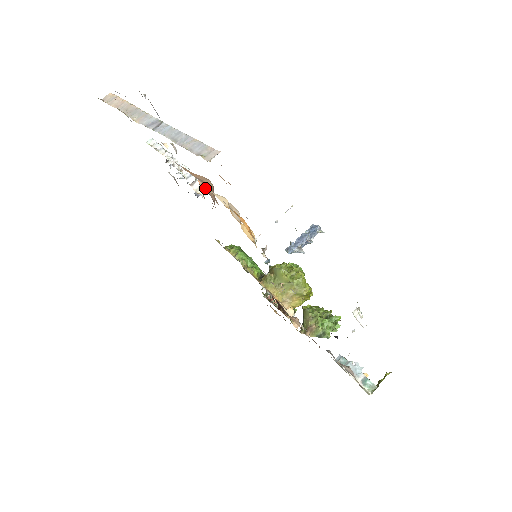
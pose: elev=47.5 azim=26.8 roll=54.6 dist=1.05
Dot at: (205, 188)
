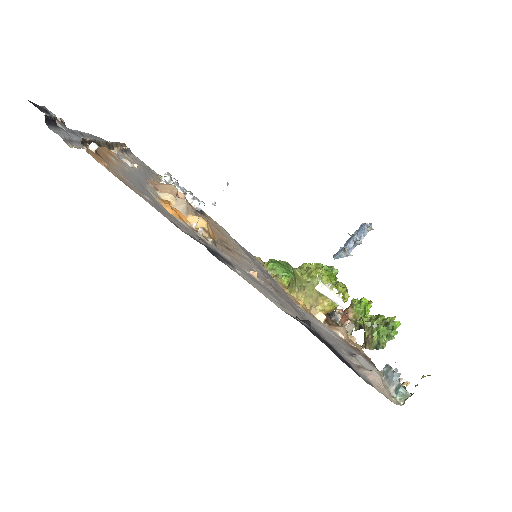
Dot at: occluded
